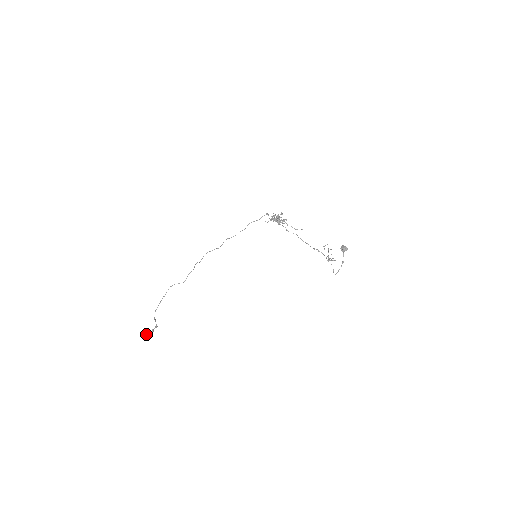
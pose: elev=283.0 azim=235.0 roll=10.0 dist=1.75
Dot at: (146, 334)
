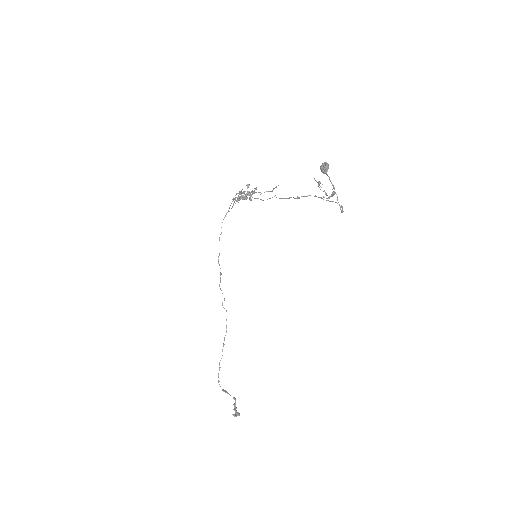
Dot at: (237, 412)
